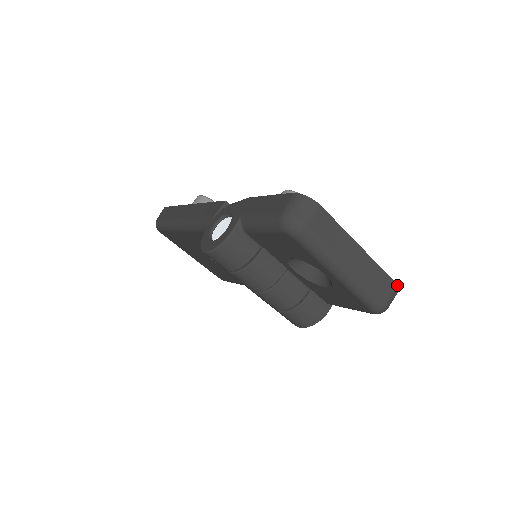
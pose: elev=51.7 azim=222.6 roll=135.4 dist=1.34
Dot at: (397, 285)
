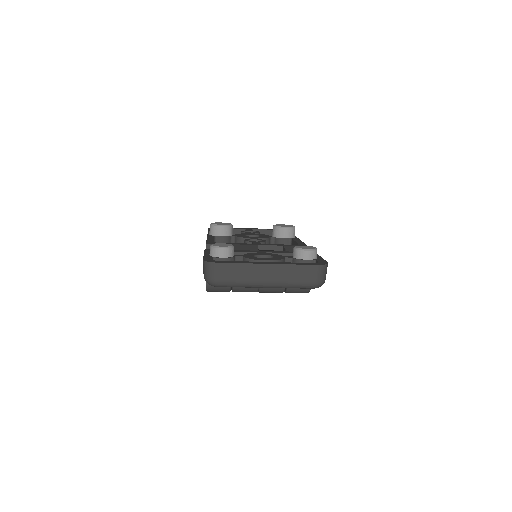
Dot at: (318, 265)
